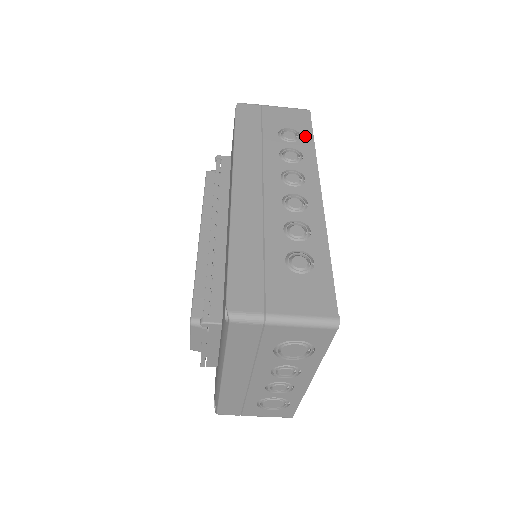
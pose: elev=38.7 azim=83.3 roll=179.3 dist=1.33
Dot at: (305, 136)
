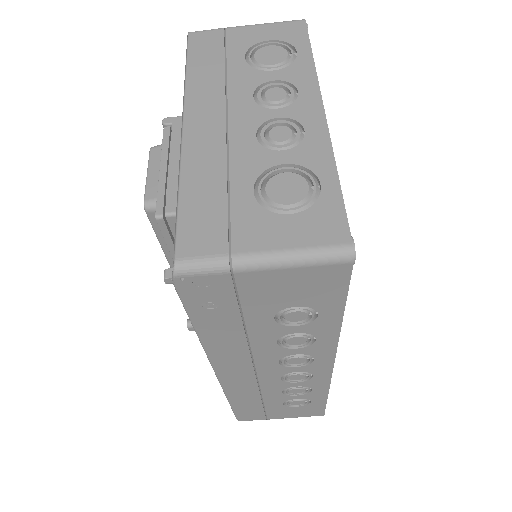
Dot at: occluded
